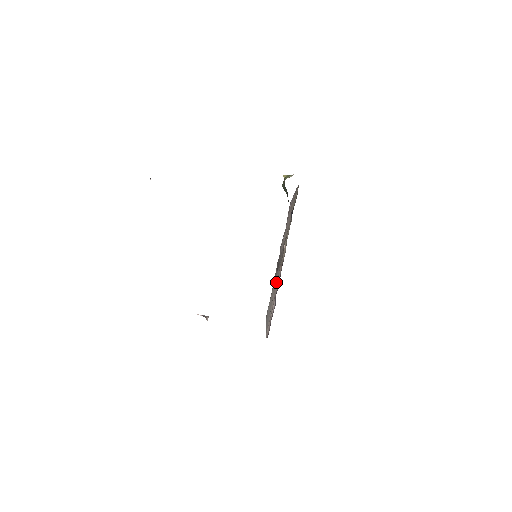
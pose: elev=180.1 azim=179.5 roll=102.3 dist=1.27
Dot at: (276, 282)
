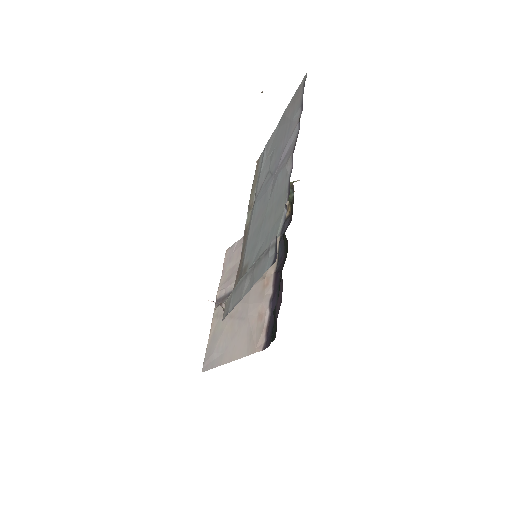
Dot at: (257, 299)
